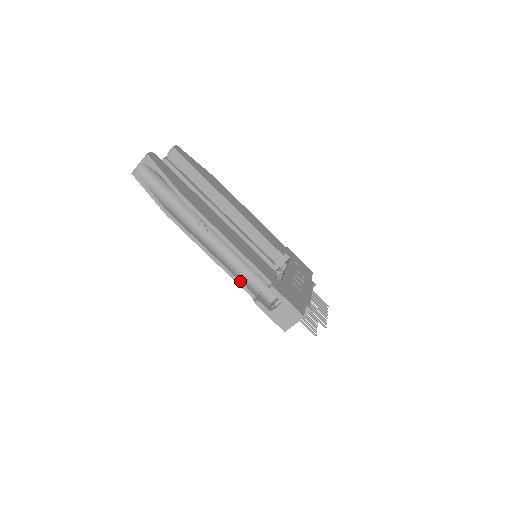
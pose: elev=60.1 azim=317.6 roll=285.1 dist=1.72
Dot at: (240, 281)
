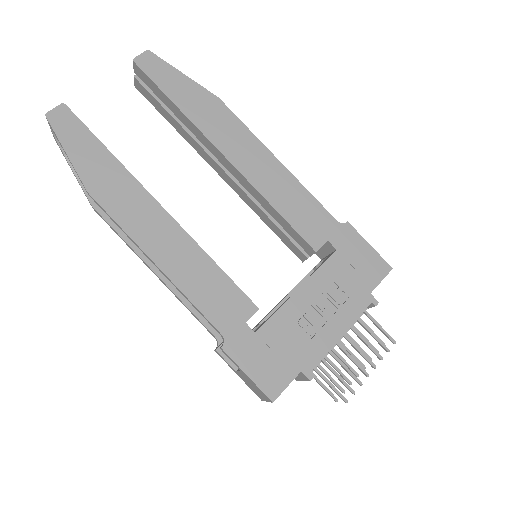
Dot at: (196, 316)
